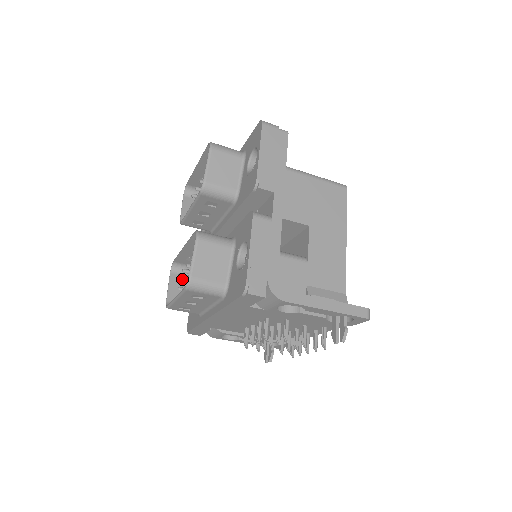
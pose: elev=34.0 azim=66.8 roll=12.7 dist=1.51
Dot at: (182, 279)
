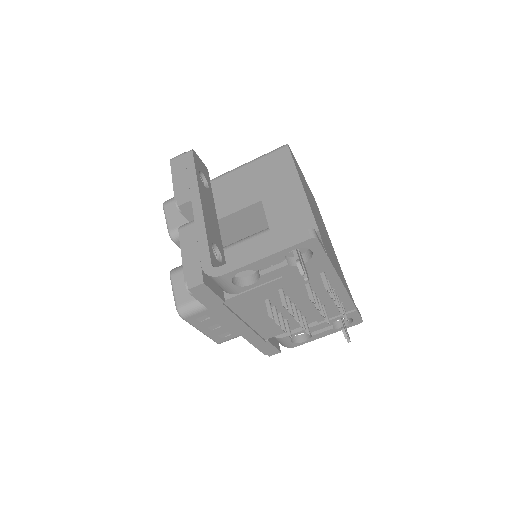
Dot at: occluded
